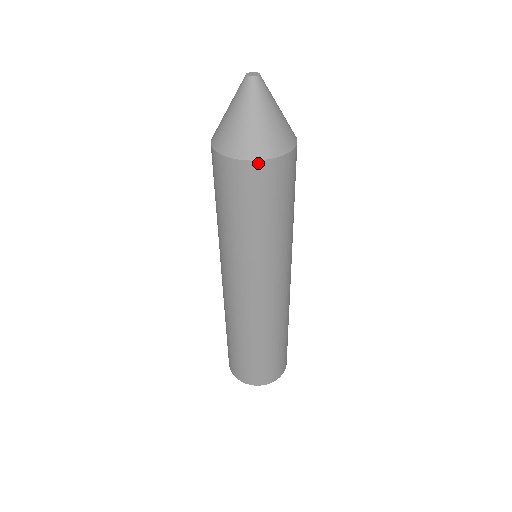
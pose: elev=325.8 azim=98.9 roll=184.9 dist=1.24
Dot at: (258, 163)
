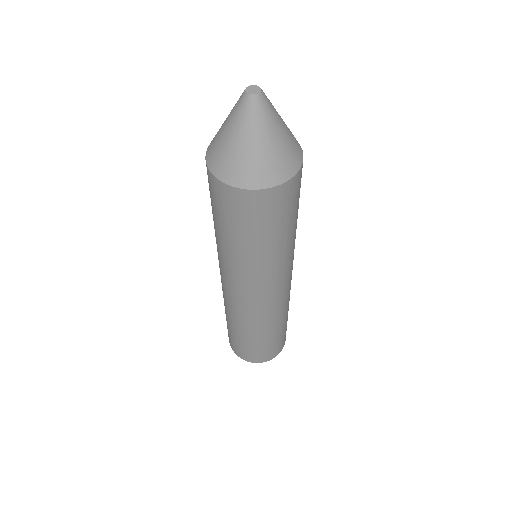
Dot at: (266, 191)
